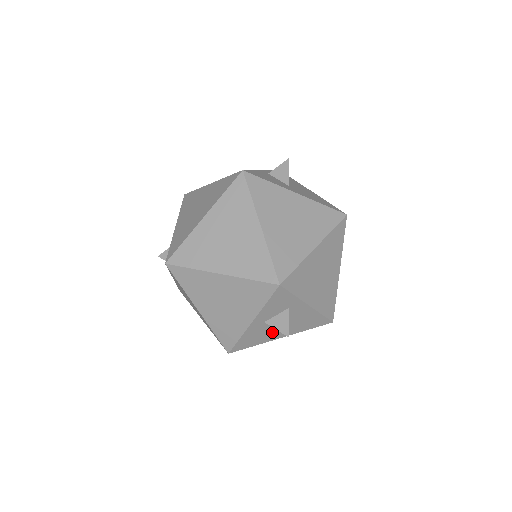
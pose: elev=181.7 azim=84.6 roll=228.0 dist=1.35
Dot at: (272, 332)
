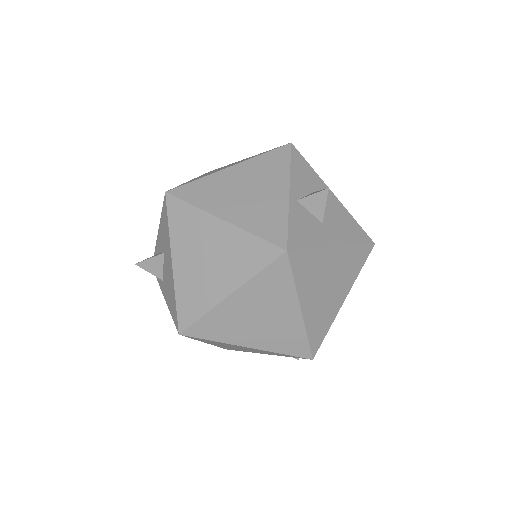
Dot at: occluded
